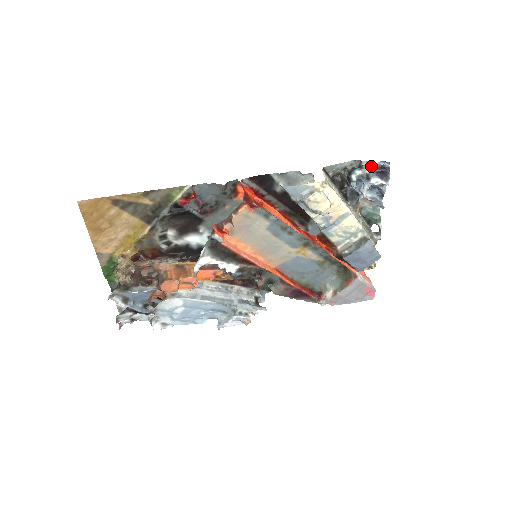
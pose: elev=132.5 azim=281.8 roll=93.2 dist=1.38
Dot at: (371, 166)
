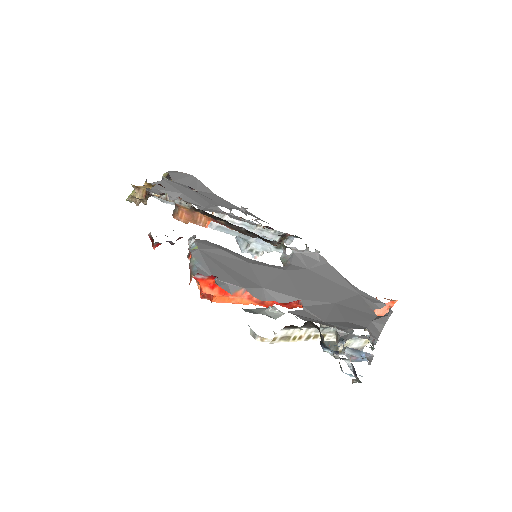
Dot at: occluded
